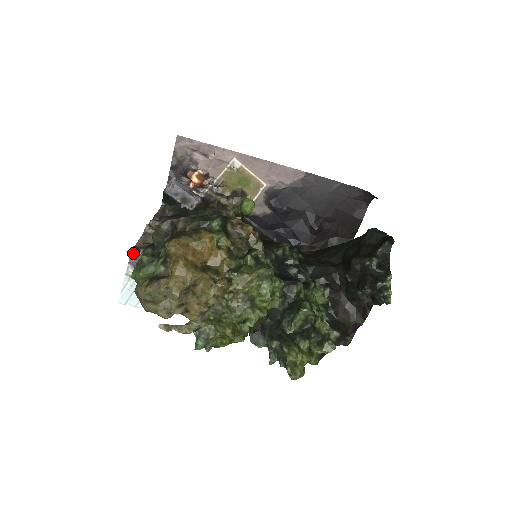
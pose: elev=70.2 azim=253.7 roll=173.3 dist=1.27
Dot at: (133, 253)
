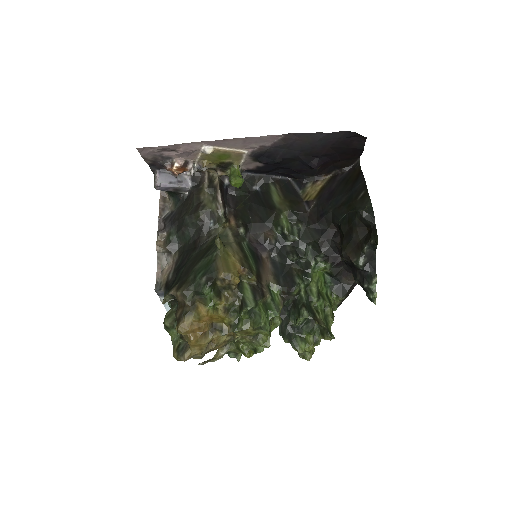
Dot at: (158, 292)
